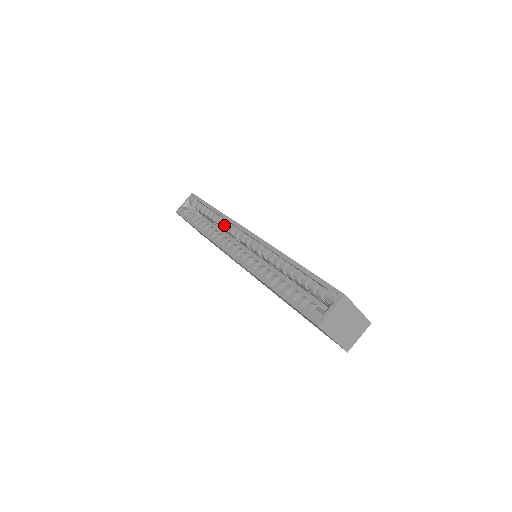
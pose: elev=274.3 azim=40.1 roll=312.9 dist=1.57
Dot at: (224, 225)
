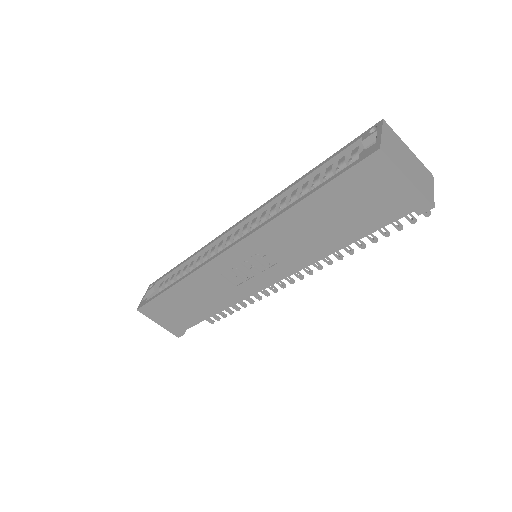
Dot at: (202, 261)
